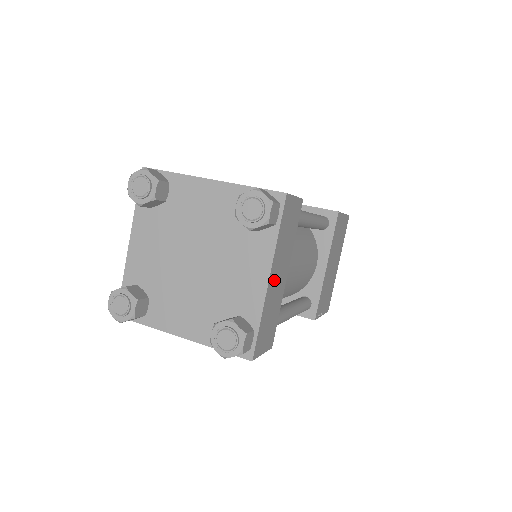
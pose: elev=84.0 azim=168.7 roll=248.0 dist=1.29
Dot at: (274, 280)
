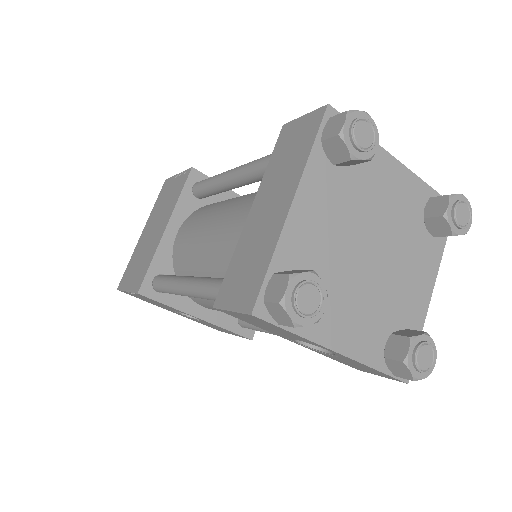
Dot at: occluded
